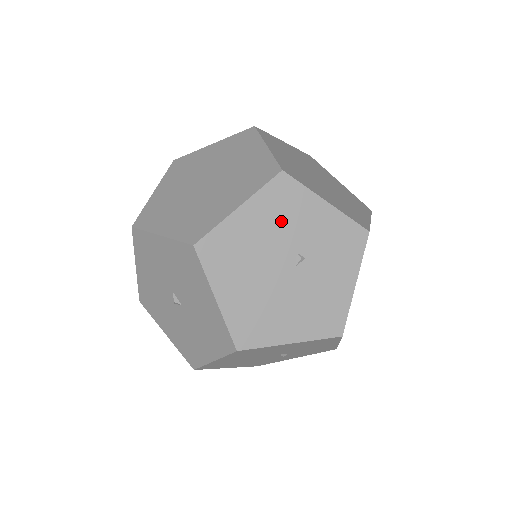
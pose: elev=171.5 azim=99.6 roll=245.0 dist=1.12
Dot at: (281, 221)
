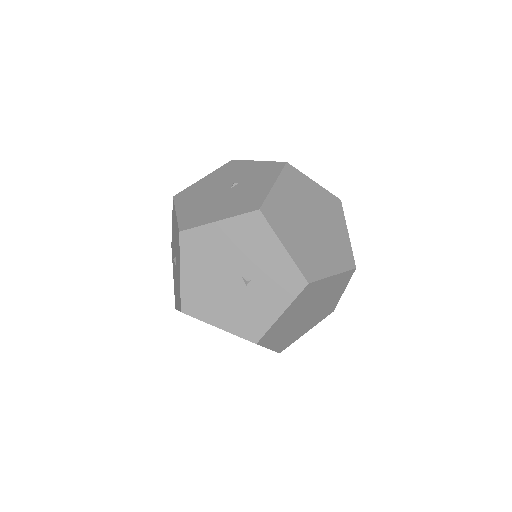
Dot at: (227, 175)
